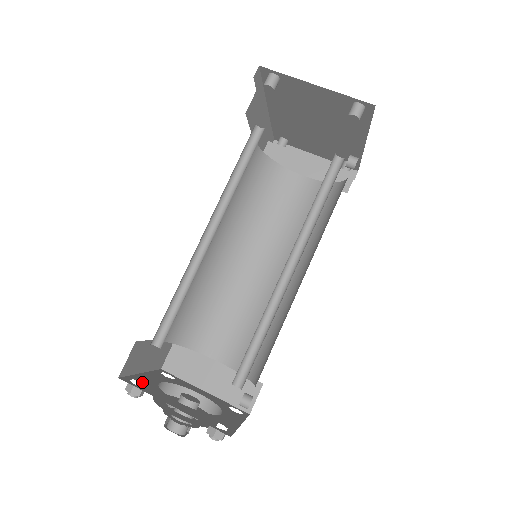
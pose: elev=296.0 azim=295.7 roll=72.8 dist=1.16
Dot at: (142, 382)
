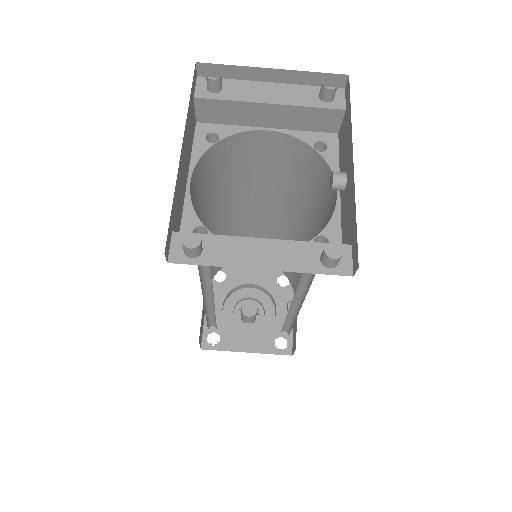
Dot at: (214, 331)
